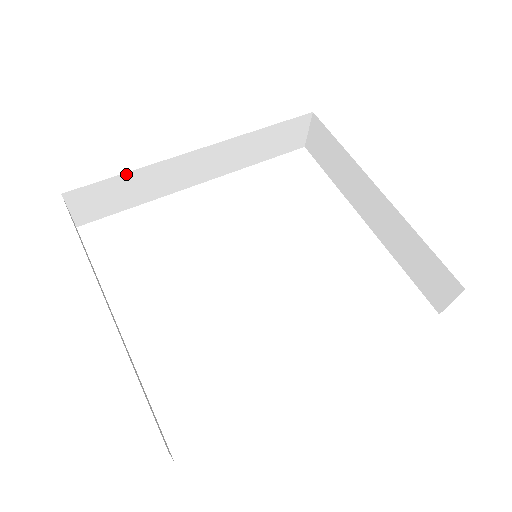
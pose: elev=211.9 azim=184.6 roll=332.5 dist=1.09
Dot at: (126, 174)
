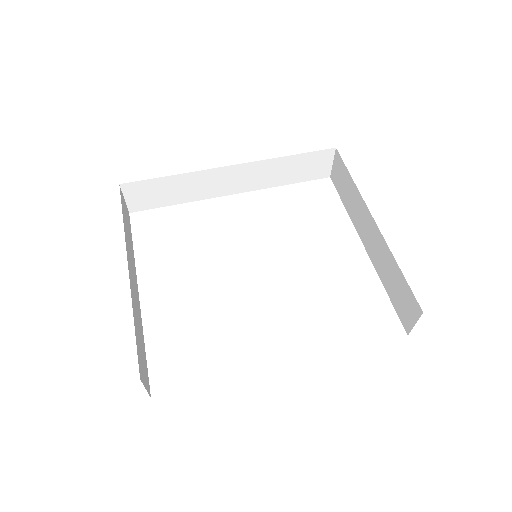
Dot at: (170, 177)
